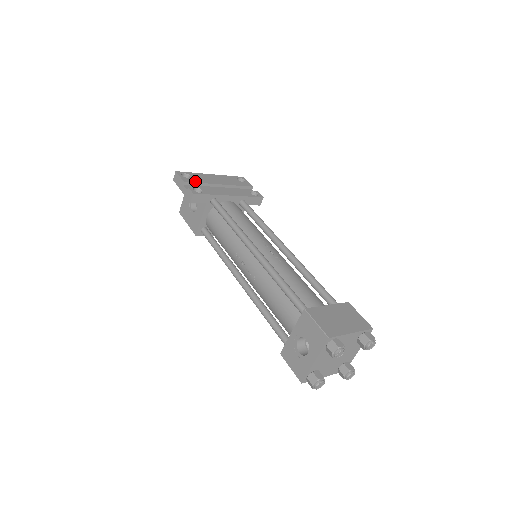
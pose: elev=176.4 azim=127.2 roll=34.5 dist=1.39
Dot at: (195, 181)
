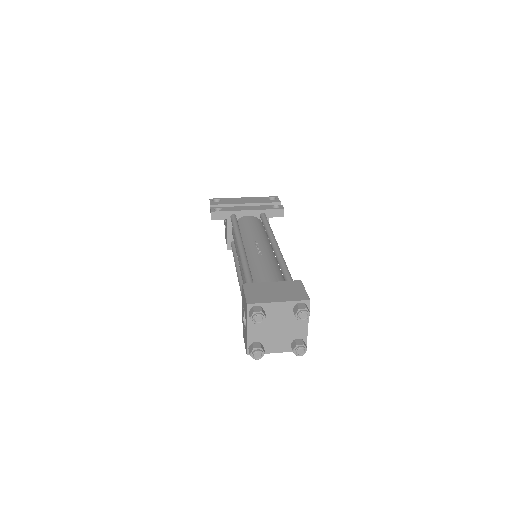
Dot at: (222, 203)
